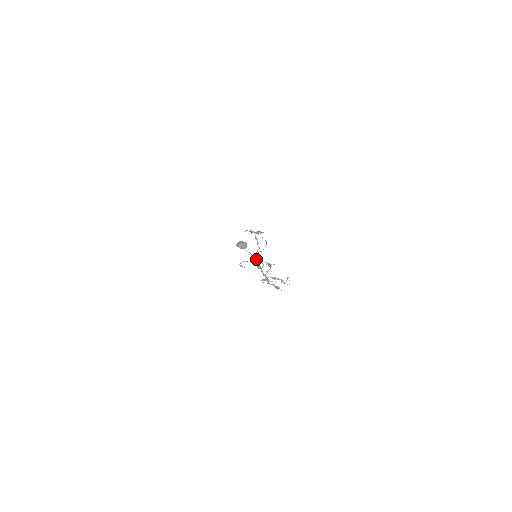
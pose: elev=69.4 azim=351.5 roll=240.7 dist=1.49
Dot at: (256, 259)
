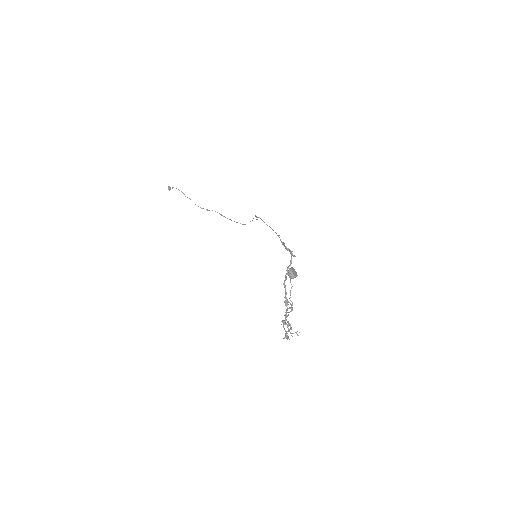
Dot at: occluded
